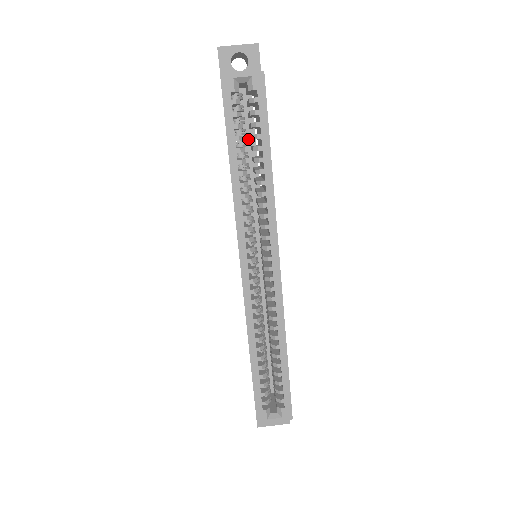
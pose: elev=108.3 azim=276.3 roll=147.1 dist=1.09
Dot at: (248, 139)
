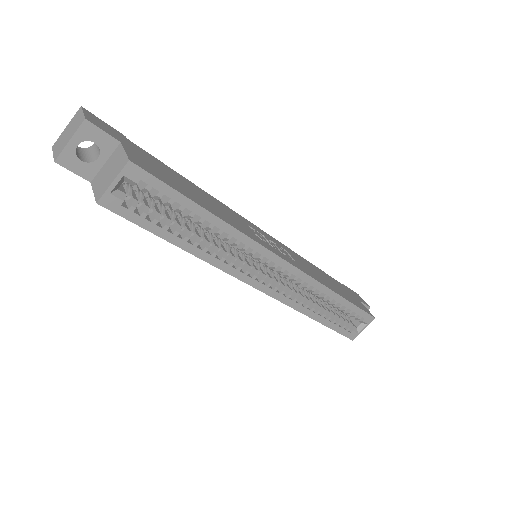
Dot at: occluded
